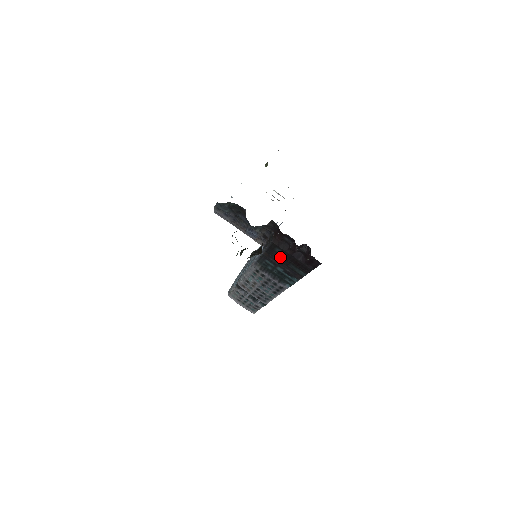
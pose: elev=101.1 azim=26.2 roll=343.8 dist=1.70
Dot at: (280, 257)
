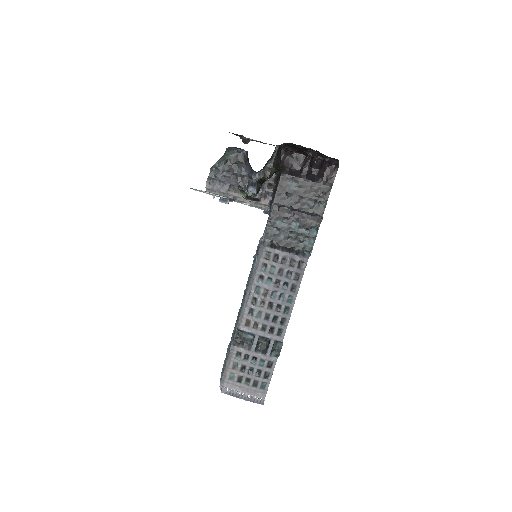
Dot at: (293, 197)
